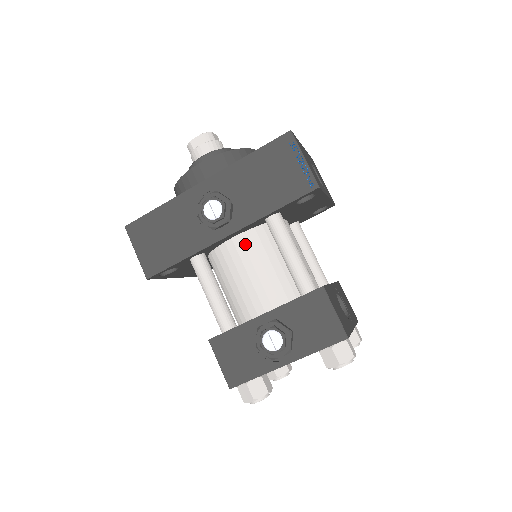
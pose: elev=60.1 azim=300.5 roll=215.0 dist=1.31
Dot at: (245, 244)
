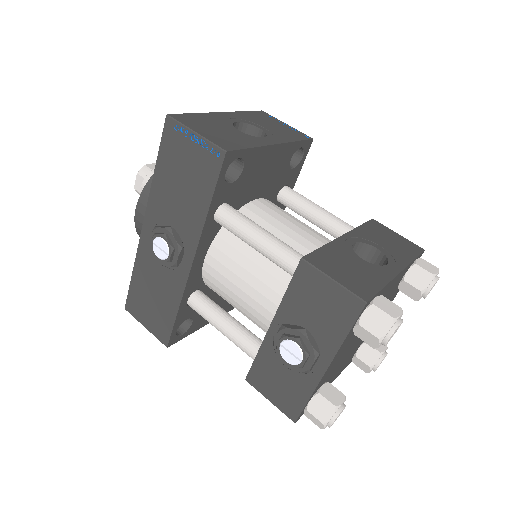
Dot at: (218, 259)
